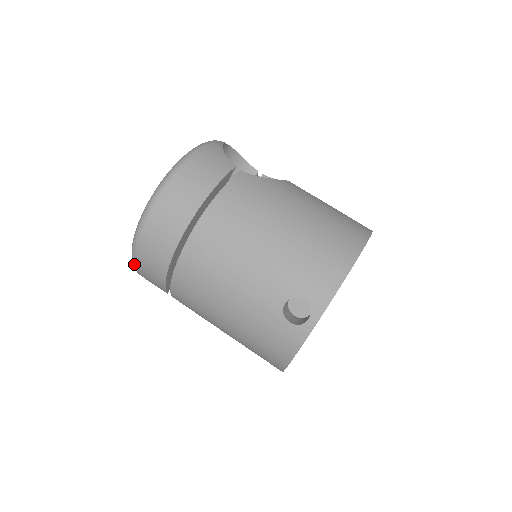
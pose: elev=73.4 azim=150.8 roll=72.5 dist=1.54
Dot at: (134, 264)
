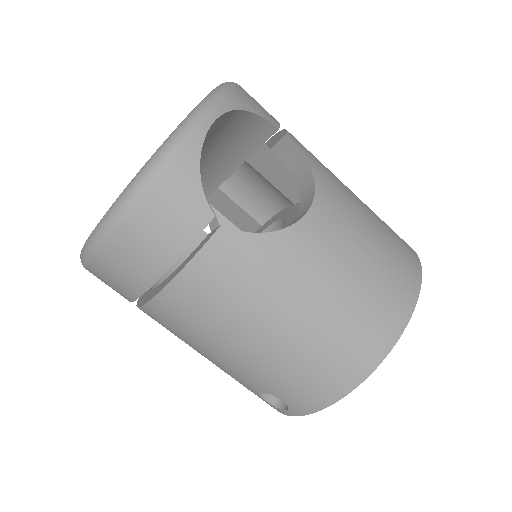
Dot at: occluded
